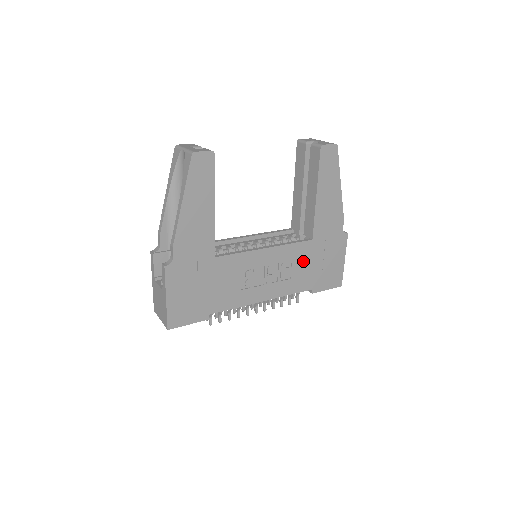
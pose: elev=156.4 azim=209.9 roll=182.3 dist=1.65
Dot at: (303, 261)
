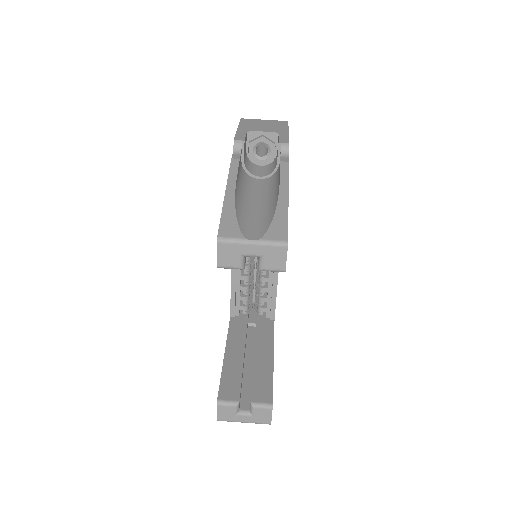
Dot at: occluded
